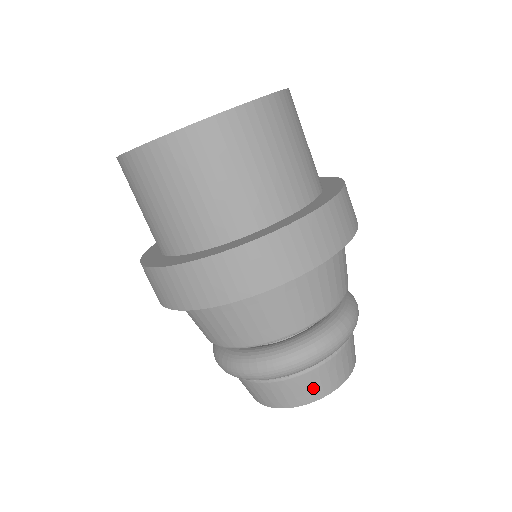
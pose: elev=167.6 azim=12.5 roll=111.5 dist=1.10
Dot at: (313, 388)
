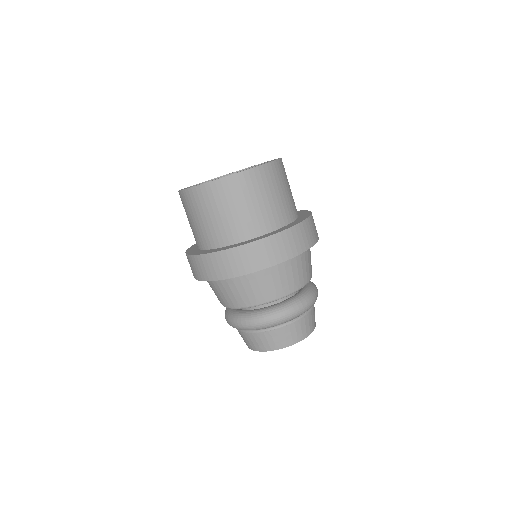
Dot at: (314, 319)
